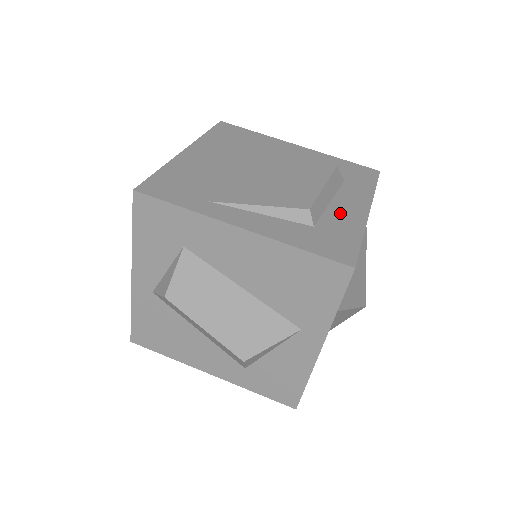
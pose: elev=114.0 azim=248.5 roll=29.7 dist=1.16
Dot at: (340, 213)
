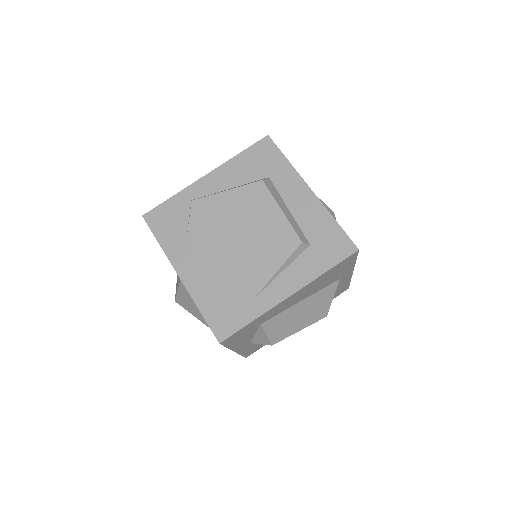
Dot at: (304, 214)
